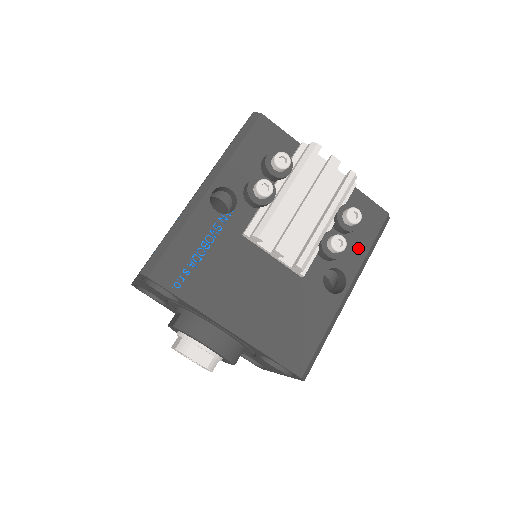
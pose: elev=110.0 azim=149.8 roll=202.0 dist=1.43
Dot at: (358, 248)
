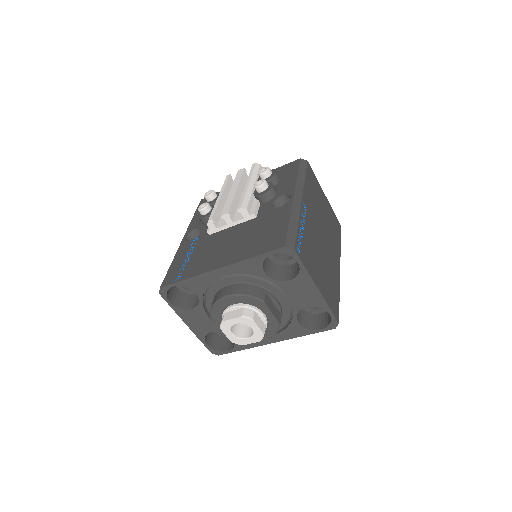
Dot at: (289, 181)
